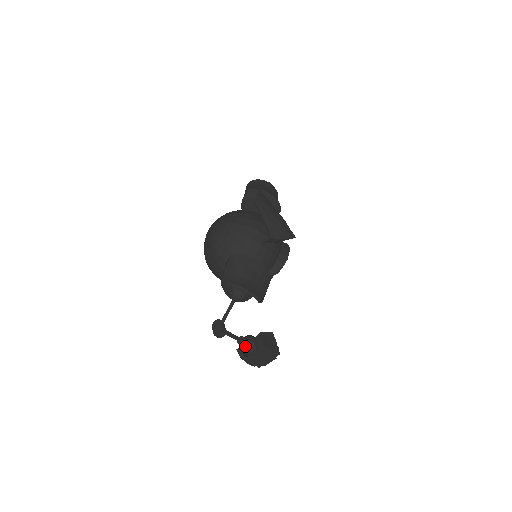
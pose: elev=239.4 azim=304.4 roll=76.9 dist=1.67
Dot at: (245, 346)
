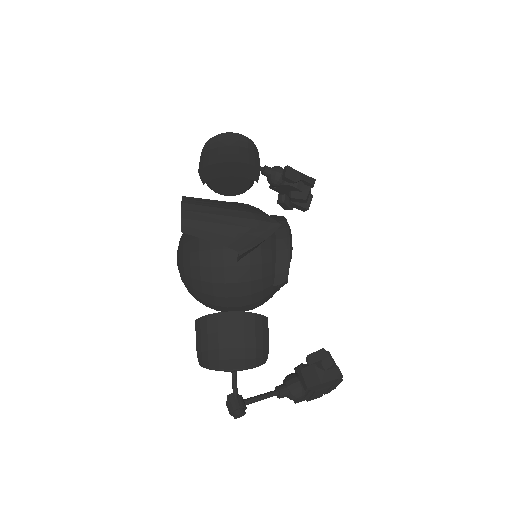
Dot at: (287, 396)
